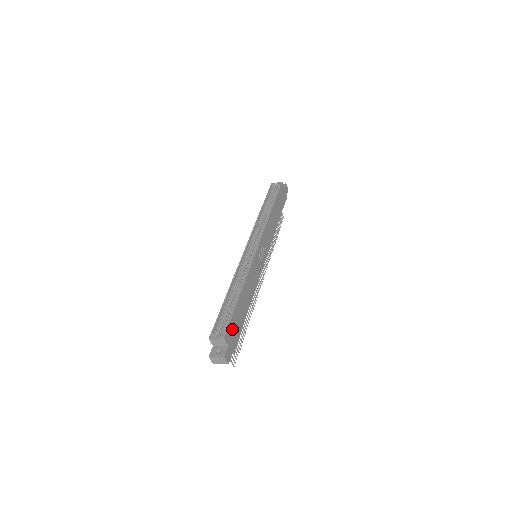
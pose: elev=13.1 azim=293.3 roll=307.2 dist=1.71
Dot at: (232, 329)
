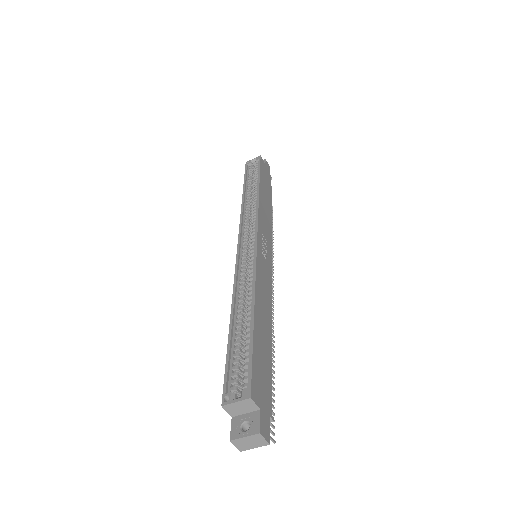
Dot at: (258, 377)
